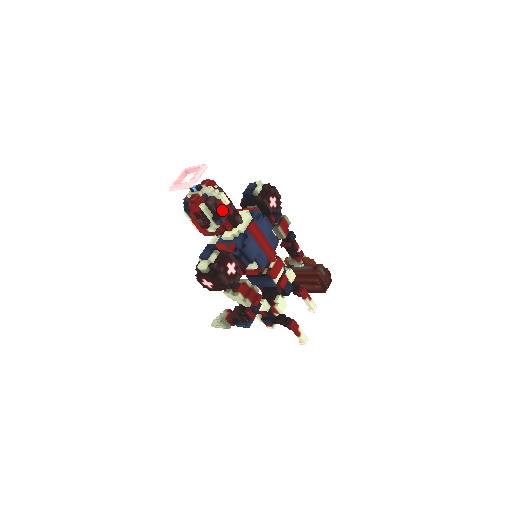
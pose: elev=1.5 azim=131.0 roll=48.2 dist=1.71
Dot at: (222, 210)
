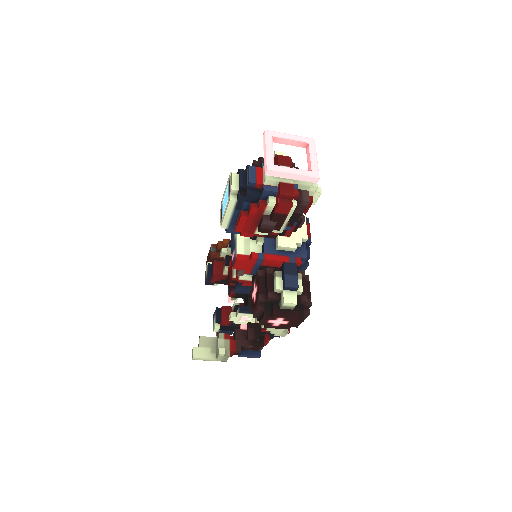
Dot at: (304, 211)
